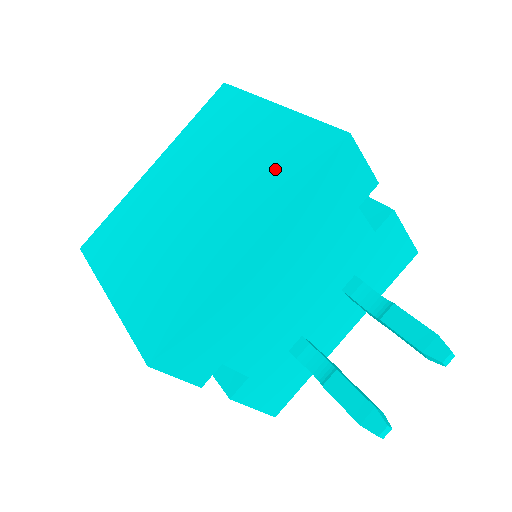
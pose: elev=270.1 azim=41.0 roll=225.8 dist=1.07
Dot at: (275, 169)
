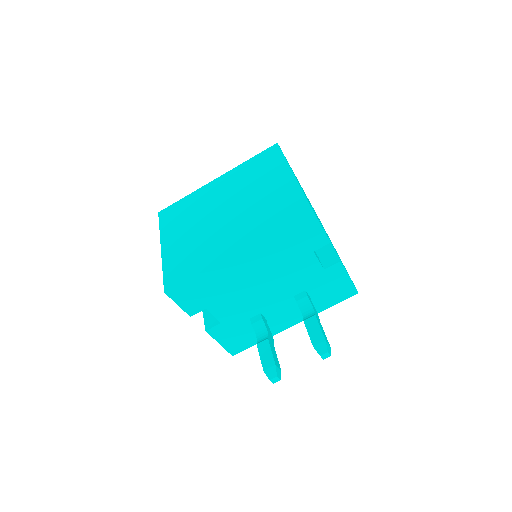
Dot at: (271, 214)
